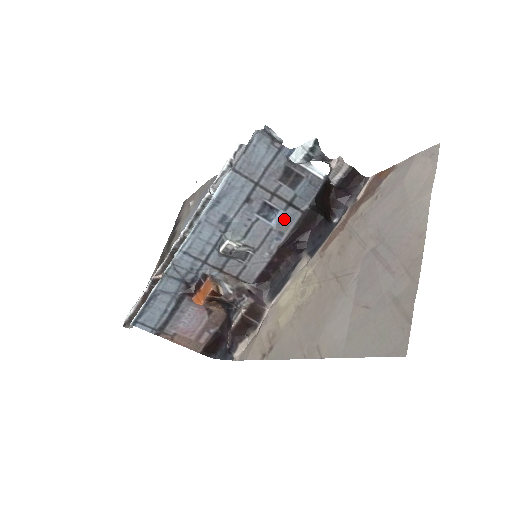
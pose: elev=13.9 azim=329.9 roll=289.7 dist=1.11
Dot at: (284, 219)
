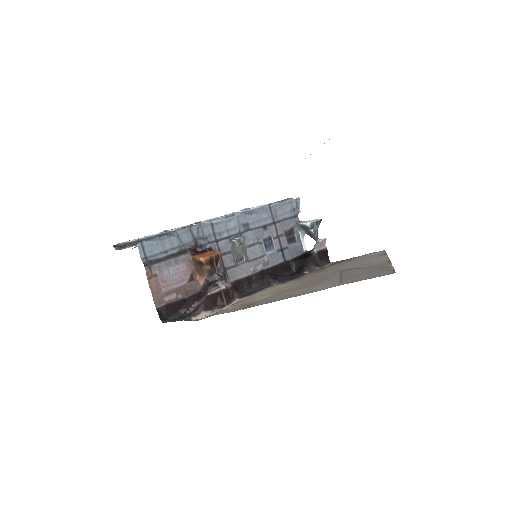
Dot at: (274, 255)
